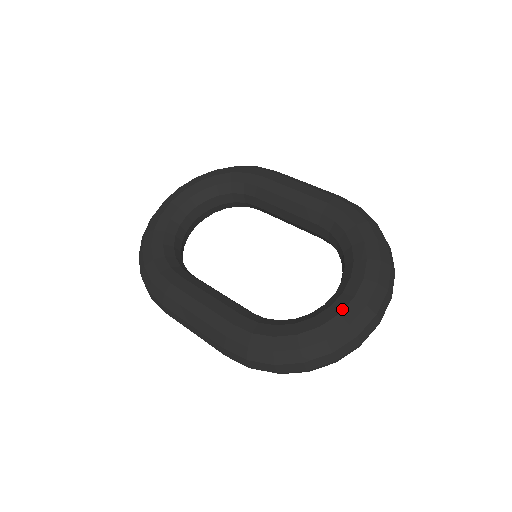
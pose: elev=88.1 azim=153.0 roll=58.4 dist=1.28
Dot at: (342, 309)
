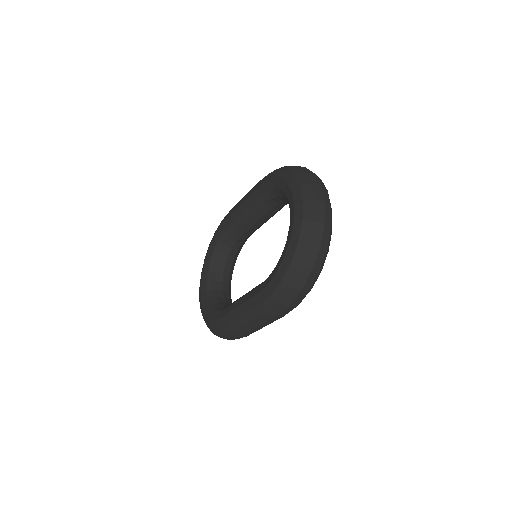
Dot at: (293, 219)
